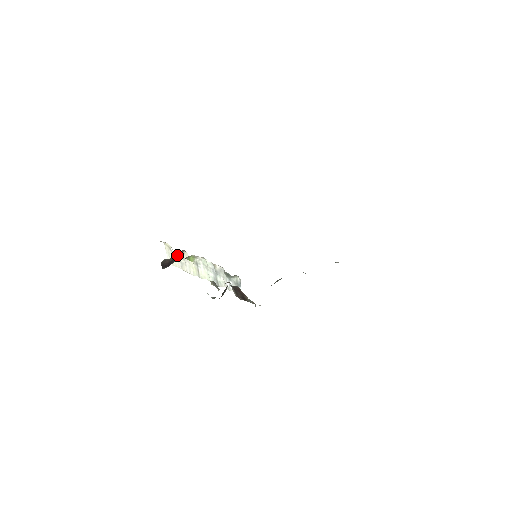
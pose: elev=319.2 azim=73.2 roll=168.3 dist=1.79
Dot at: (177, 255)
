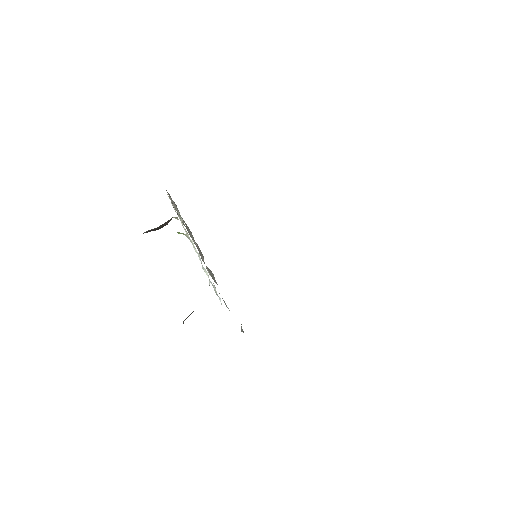
Dot at: occluded
